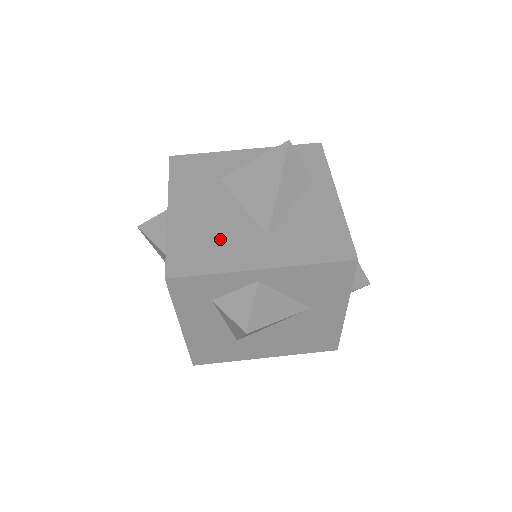
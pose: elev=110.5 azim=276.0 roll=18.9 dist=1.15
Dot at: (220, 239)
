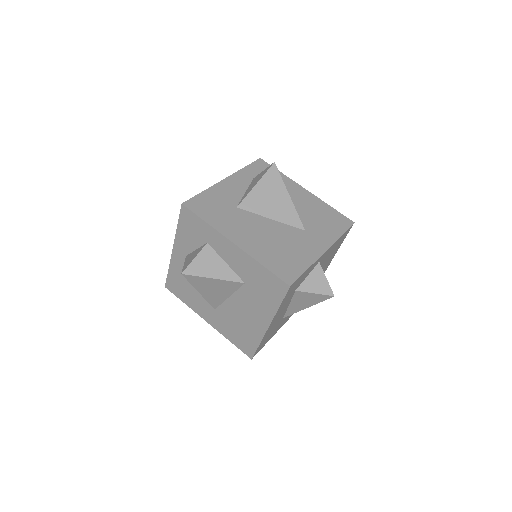
Dot at: (286, 246)
